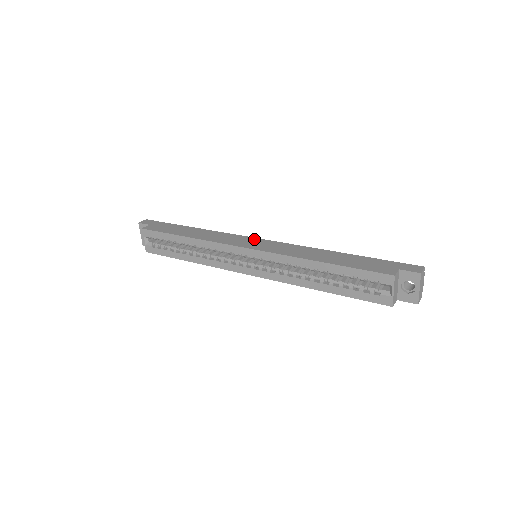
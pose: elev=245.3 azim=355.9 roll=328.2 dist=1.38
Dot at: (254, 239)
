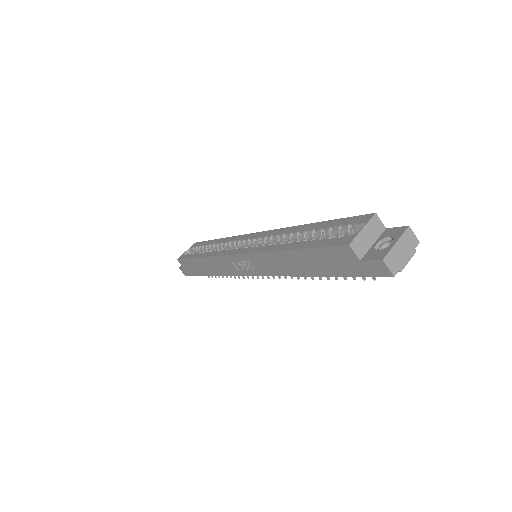
Dot at: occluded
